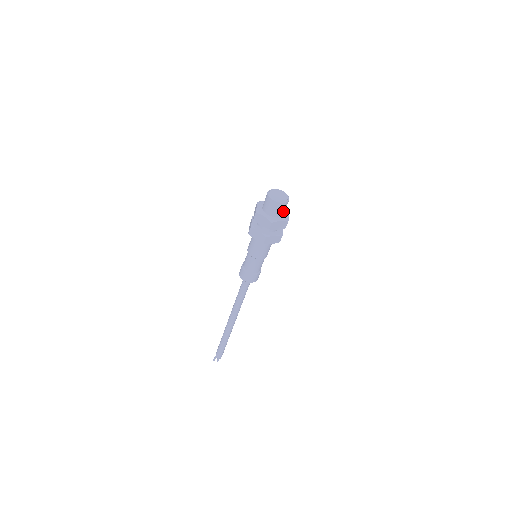
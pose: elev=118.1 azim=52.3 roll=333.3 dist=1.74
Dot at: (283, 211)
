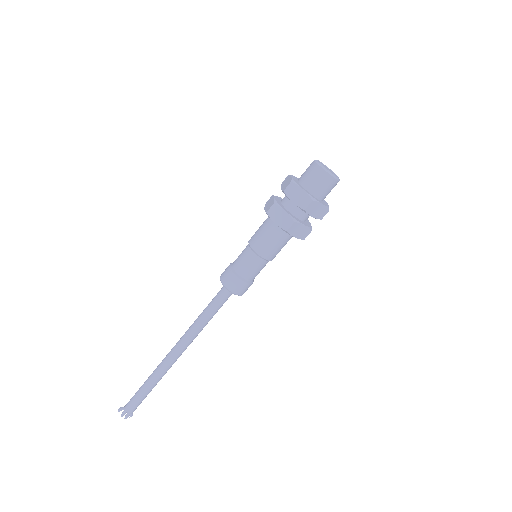
Dot at: (317, 186)
